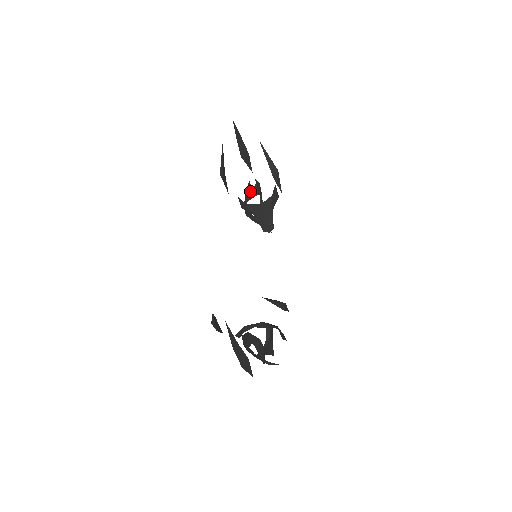
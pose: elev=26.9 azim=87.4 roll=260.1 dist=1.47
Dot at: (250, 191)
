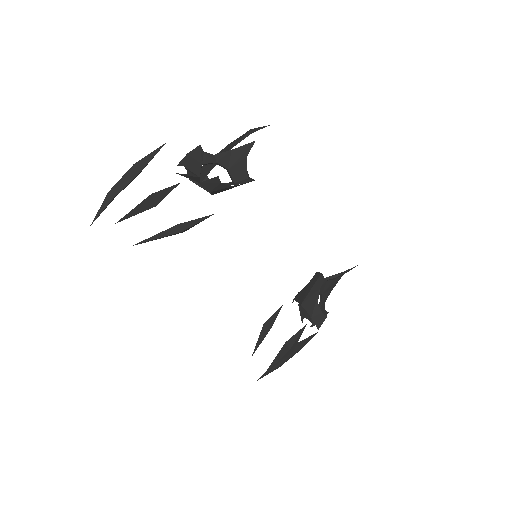
Dot at: (190, 178)
